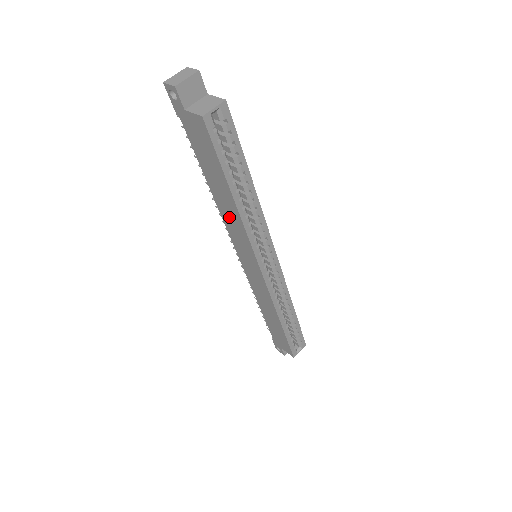
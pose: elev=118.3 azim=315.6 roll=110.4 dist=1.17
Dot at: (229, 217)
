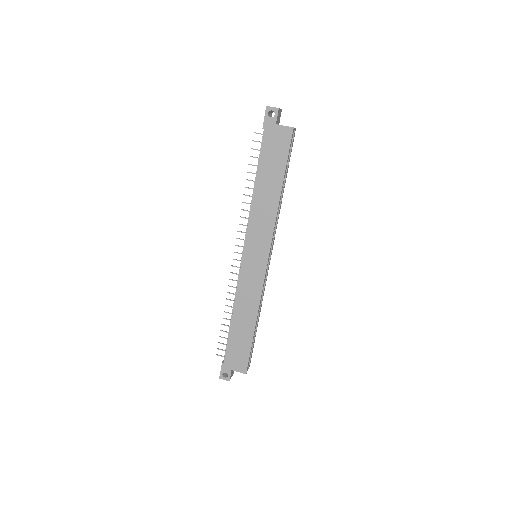
Dot at: (262, 211)
